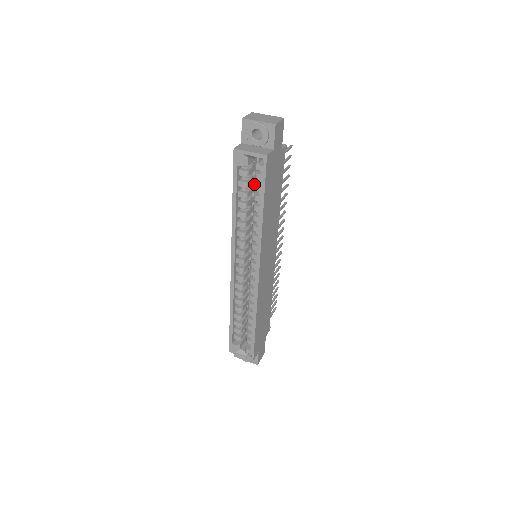
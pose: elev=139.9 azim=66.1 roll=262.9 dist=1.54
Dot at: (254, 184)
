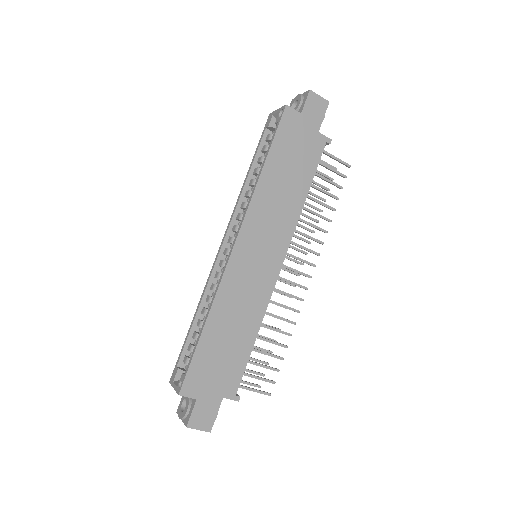
Dot at: occluded
